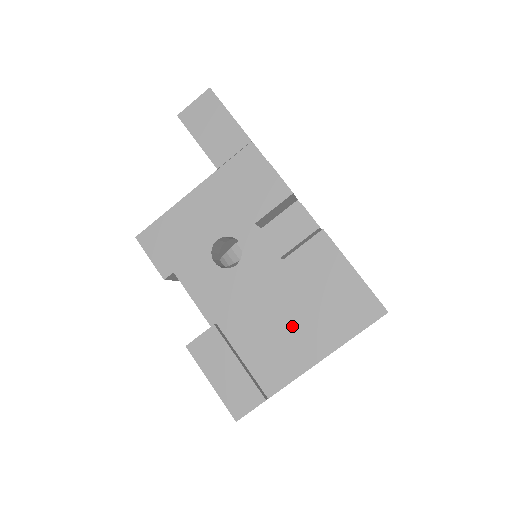
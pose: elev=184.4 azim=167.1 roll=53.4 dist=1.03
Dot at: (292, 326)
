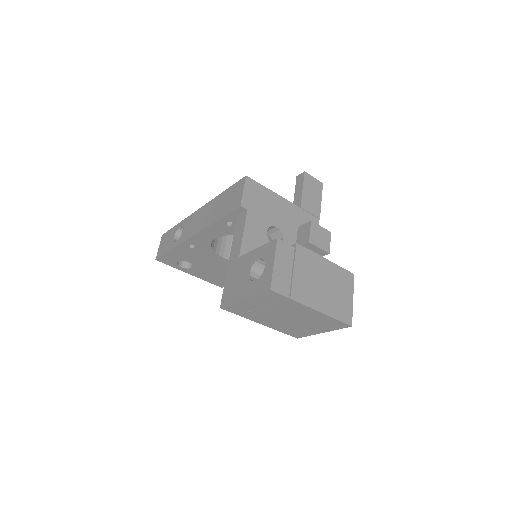
Dot at: (320, 287)
